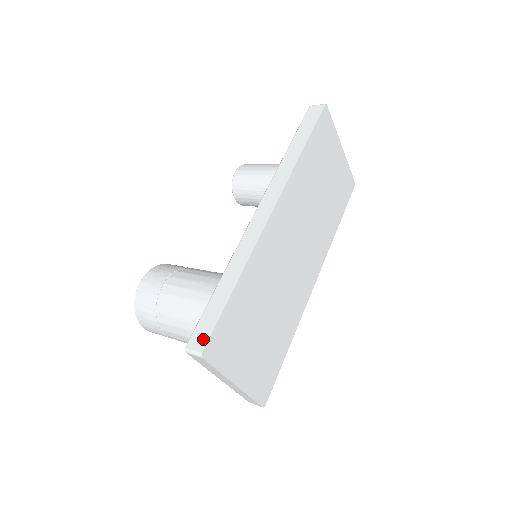
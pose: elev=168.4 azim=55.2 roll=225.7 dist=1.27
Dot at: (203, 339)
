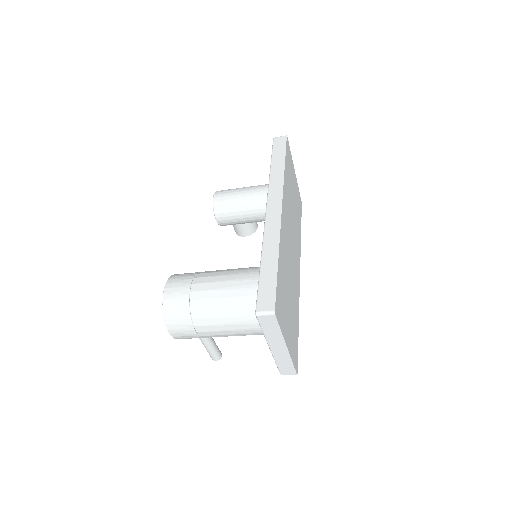
Dot at: (270, 301)
